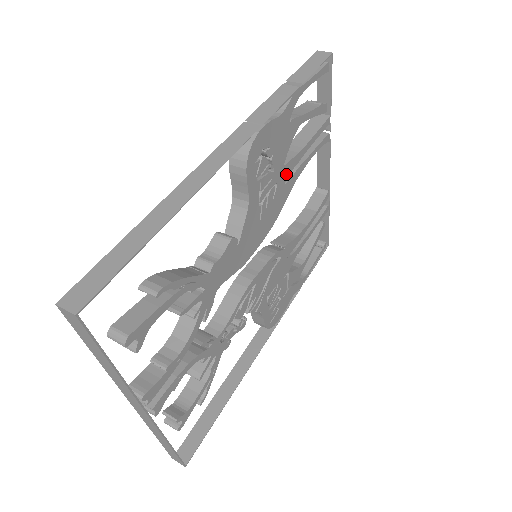
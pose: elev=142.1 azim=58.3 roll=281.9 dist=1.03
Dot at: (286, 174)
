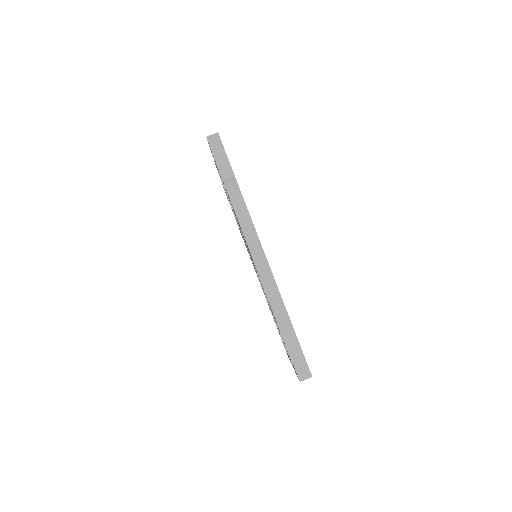
Dot at: occluded
